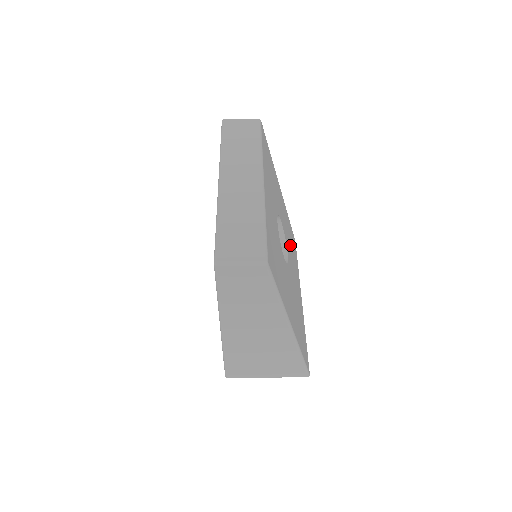
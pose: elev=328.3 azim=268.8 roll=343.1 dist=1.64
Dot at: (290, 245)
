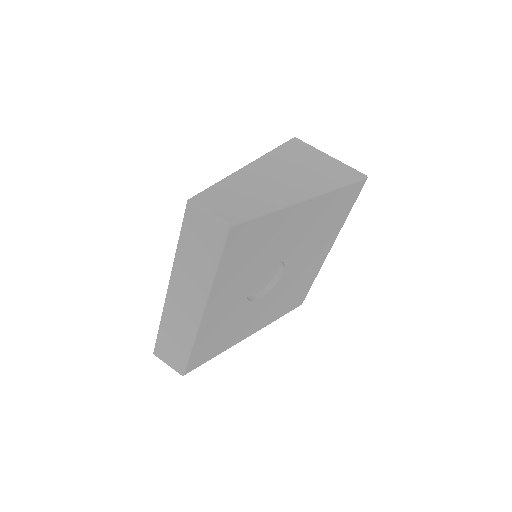
Dot at: (314, 235)
